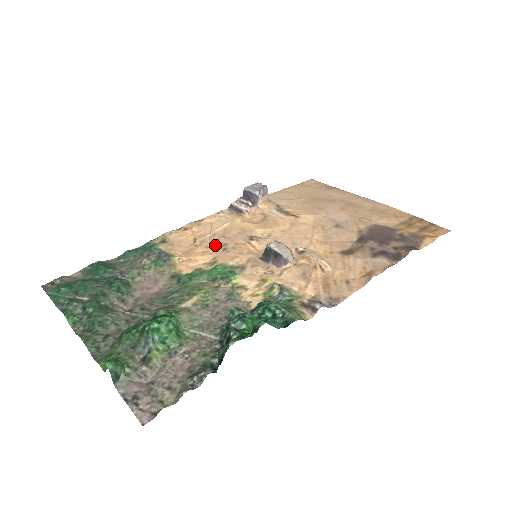
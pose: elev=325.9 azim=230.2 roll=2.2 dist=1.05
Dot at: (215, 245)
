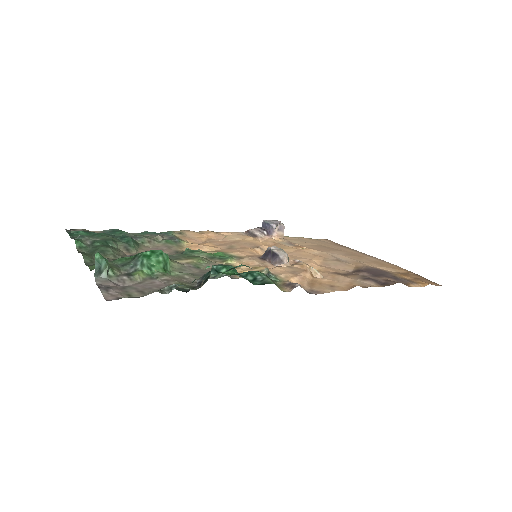
Dot at: (223, 245)
